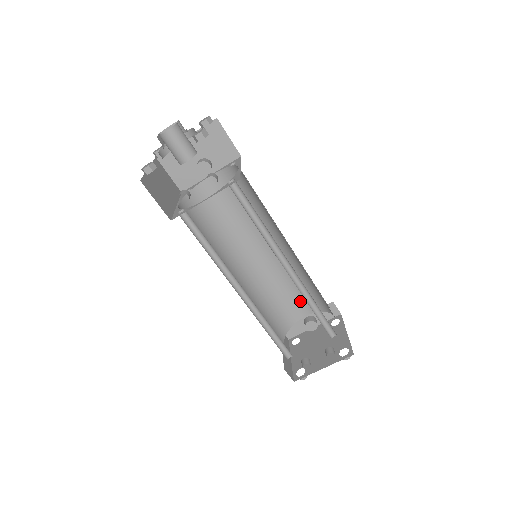
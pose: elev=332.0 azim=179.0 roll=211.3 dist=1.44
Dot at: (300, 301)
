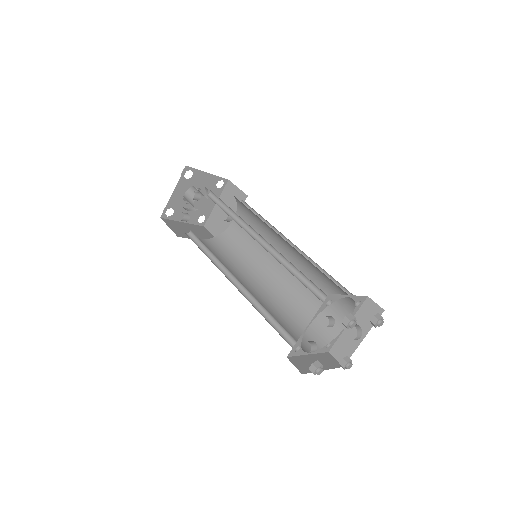
Dot at: (333, 308)
